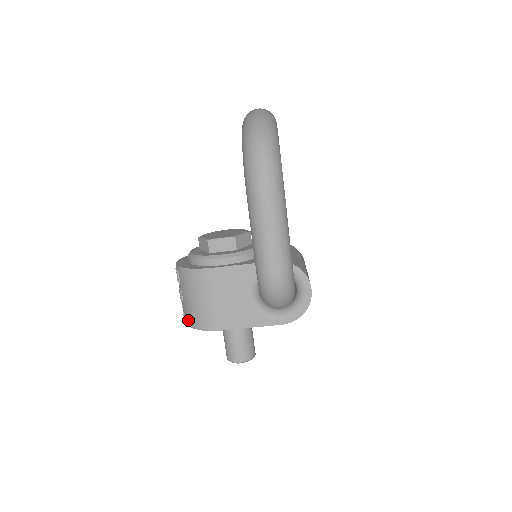
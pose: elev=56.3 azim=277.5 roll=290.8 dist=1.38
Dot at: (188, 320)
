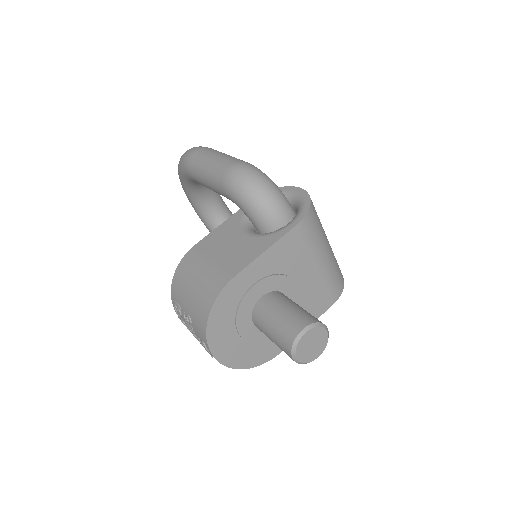
Dot at: (201, 322)
